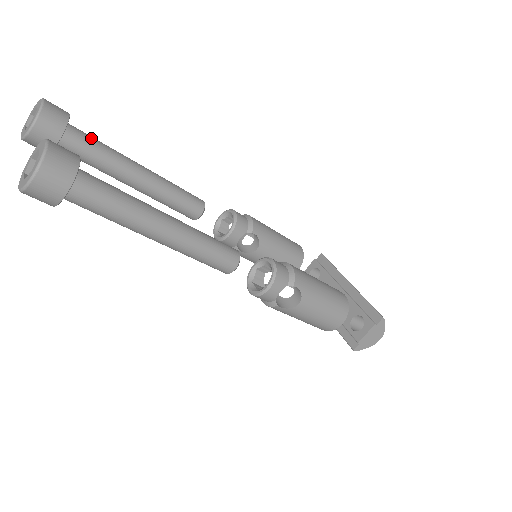
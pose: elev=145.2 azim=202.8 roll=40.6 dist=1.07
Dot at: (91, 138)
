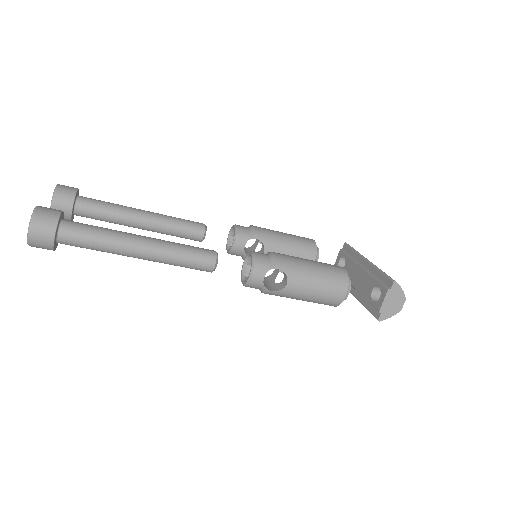
Dot at: (98, 201)
